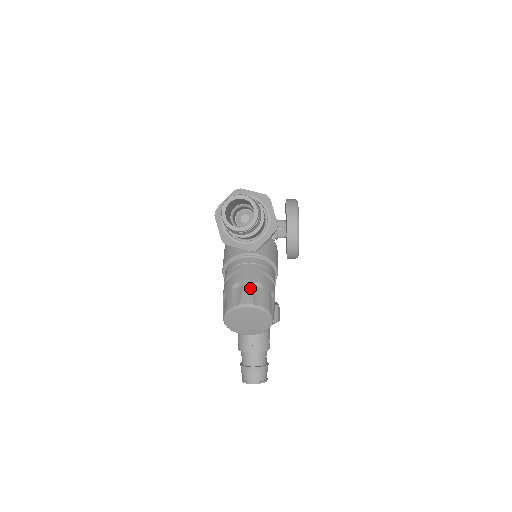
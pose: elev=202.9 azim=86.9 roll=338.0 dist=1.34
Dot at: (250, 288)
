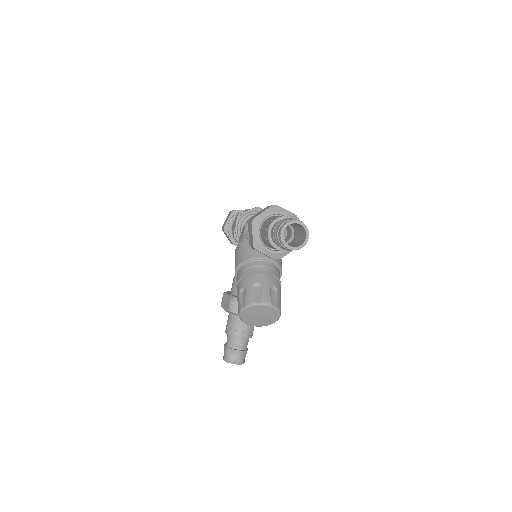
Dot at: (268, 290)
